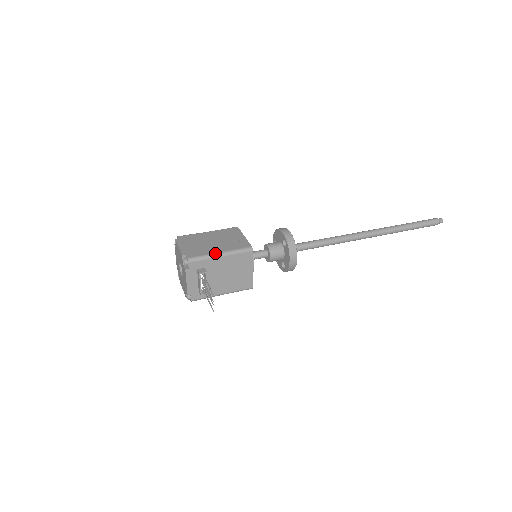
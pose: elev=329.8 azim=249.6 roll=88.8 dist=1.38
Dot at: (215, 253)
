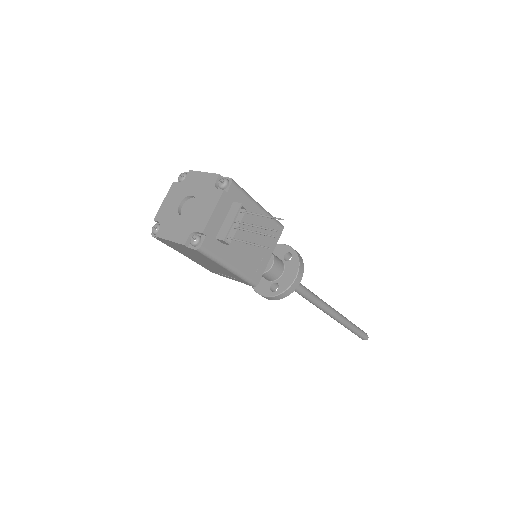
Dot at: occluded
